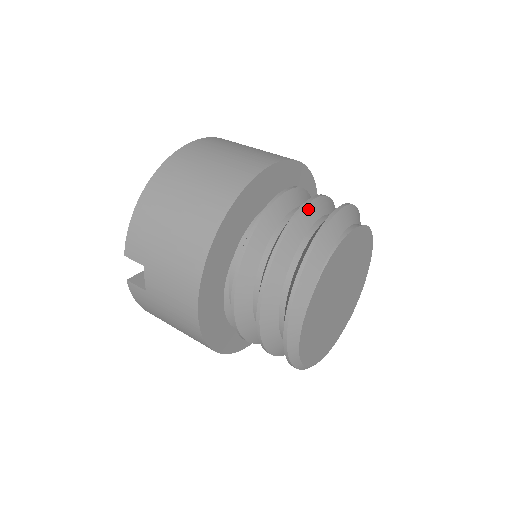
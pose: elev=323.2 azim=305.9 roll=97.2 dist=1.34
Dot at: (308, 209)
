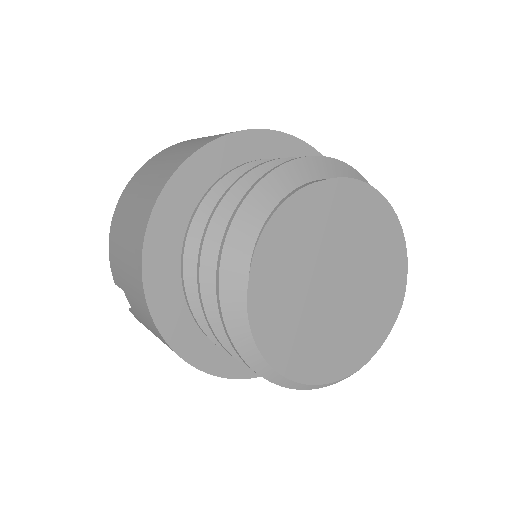
Dot at: (250, 178)
